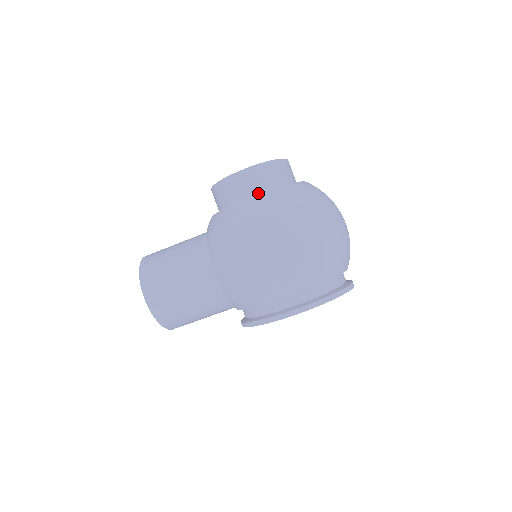
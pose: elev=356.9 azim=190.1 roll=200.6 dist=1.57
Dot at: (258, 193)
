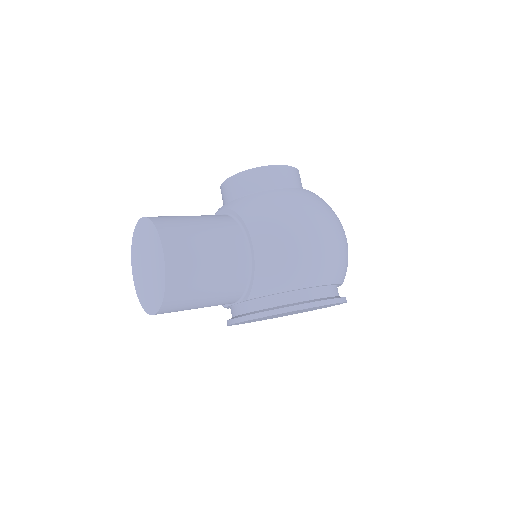
Dot at: occluded
